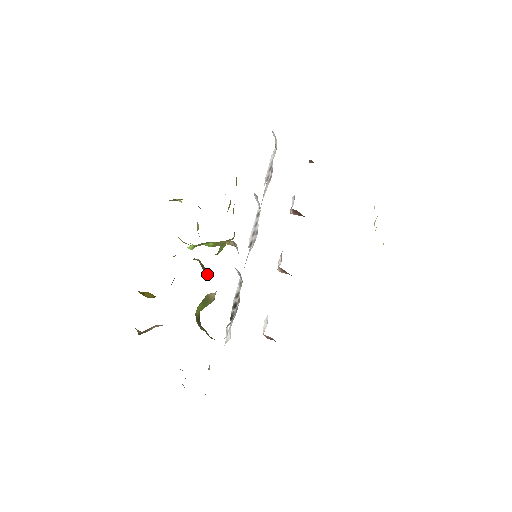
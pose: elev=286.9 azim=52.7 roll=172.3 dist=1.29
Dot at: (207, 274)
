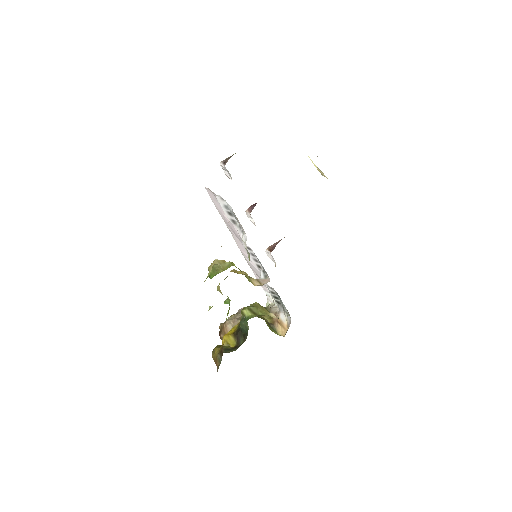
Dot at: (257, 310)
